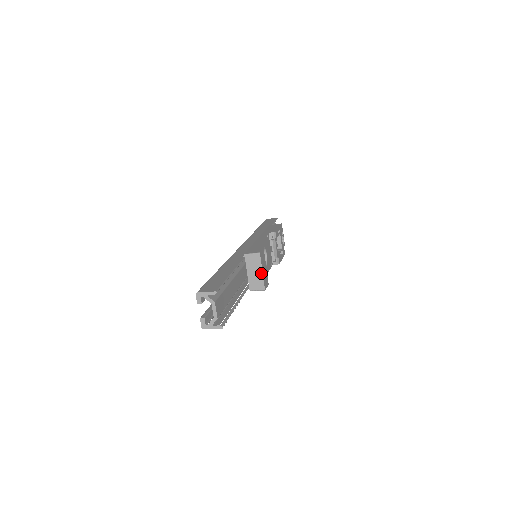
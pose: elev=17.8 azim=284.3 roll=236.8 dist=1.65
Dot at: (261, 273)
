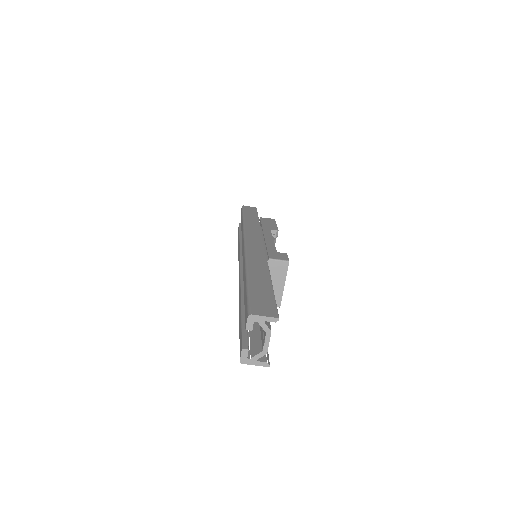
Dot at: (282, 286)
